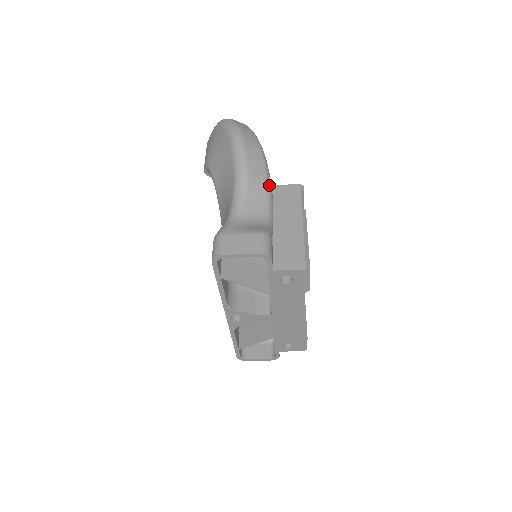
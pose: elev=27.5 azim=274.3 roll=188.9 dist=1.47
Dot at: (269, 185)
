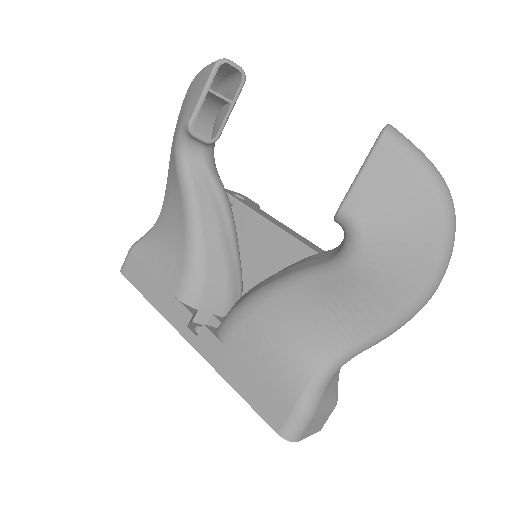
Dot at: occluded
